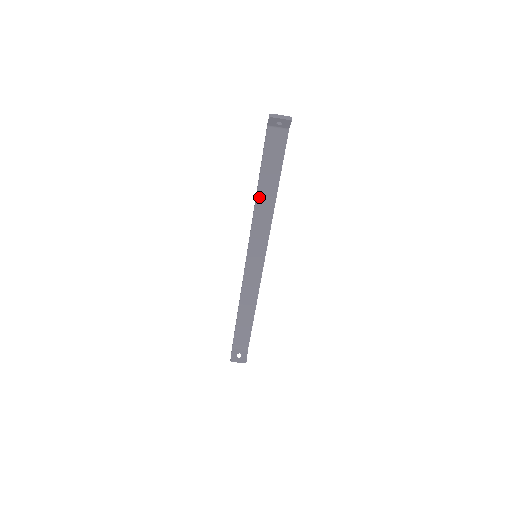
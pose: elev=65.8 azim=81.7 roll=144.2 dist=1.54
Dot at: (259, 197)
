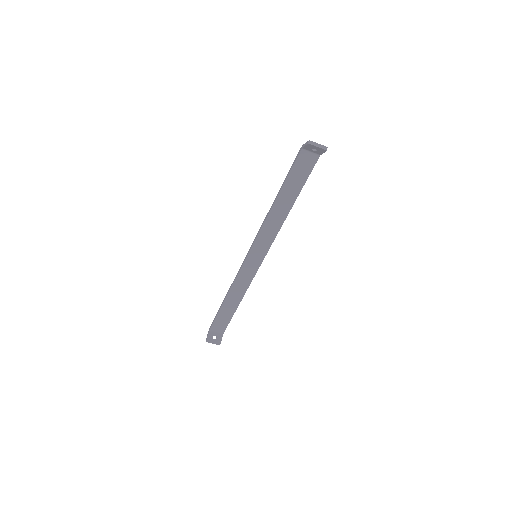
Dot at: (275, 207)
